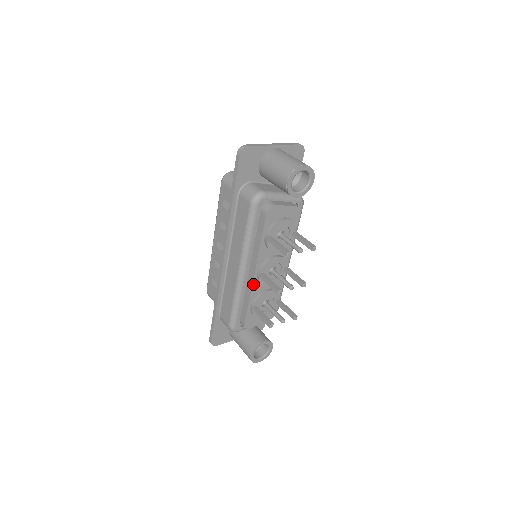
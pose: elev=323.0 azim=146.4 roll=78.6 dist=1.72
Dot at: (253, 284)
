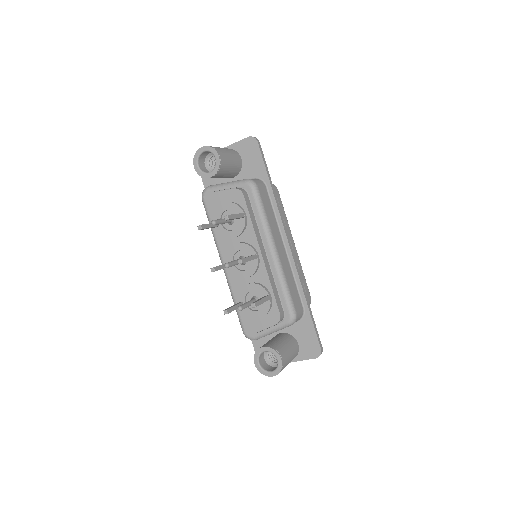
Dot at: (231, 277)
